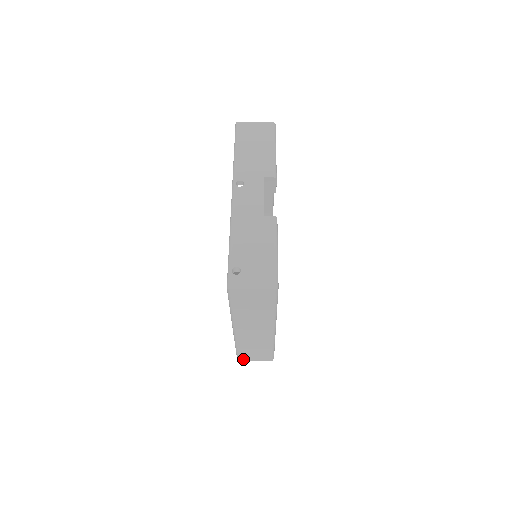
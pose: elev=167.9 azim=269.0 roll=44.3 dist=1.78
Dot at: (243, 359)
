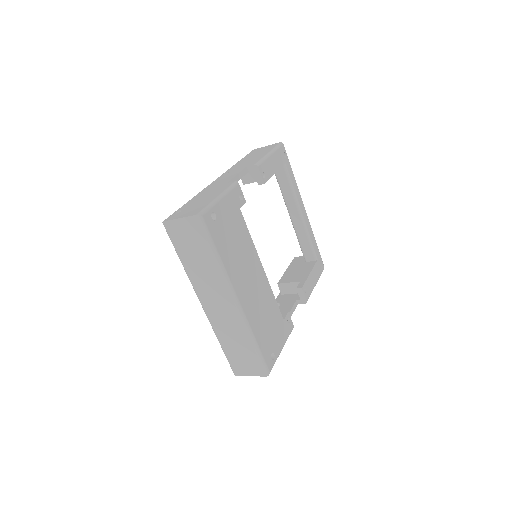
Dot at: (237, 371)
